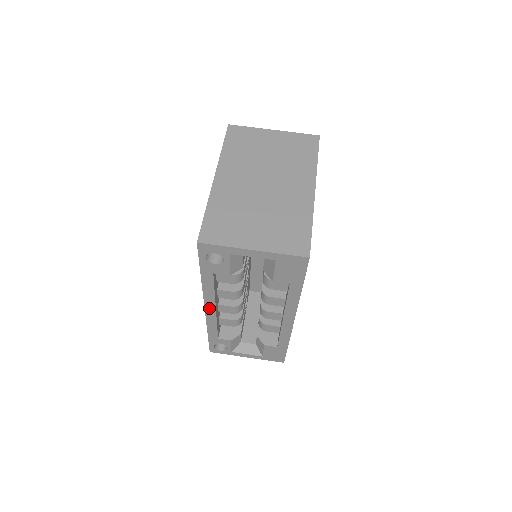
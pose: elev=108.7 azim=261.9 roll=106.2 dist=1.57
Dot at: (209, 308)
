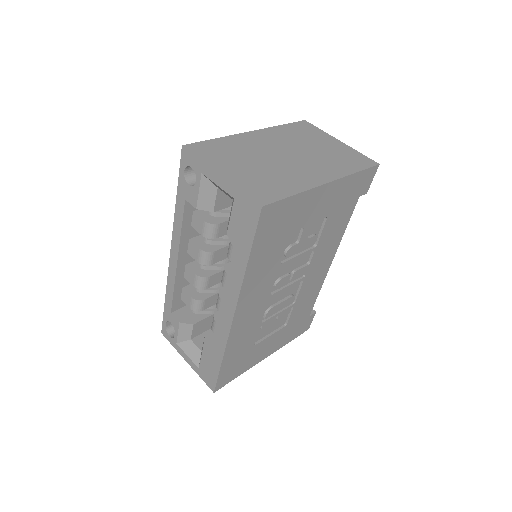
Dot at: (173, 256)
